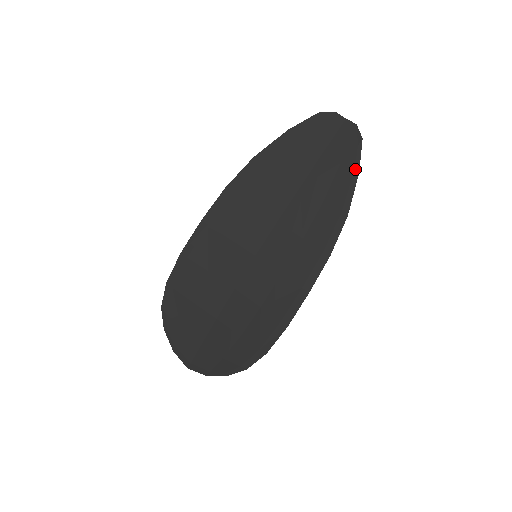
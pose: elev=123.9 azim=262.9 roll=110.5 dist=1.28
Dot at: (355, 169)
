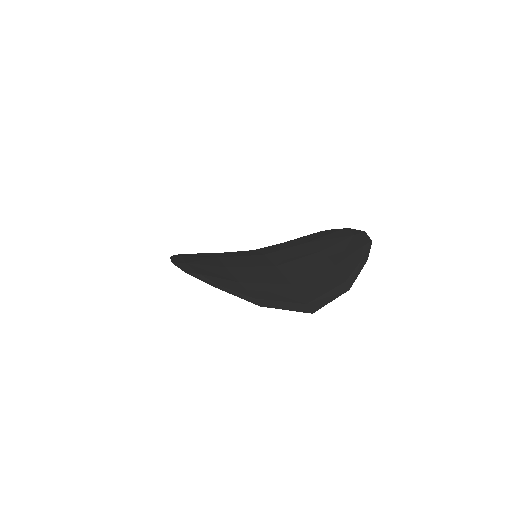
Dot at: occluded
